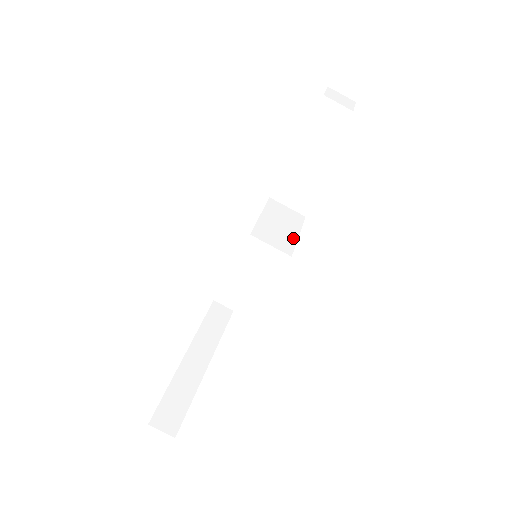
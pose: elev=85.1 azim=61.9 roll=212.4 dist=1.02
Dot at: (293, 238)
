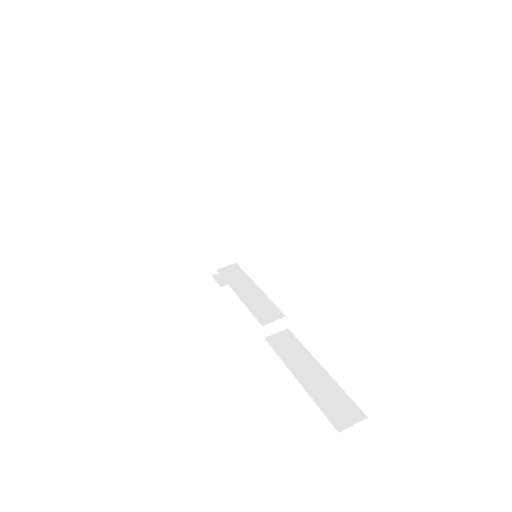
Dot at: occluded
